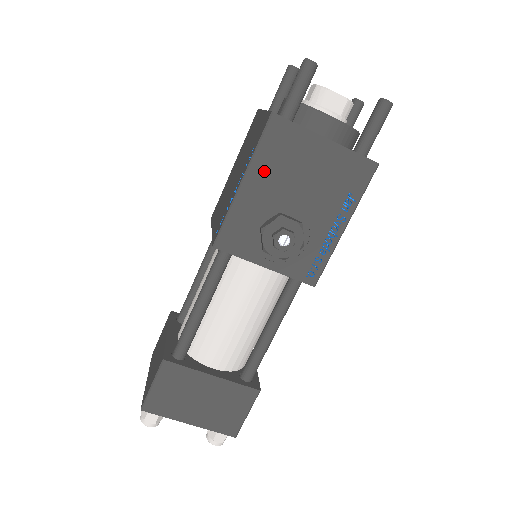
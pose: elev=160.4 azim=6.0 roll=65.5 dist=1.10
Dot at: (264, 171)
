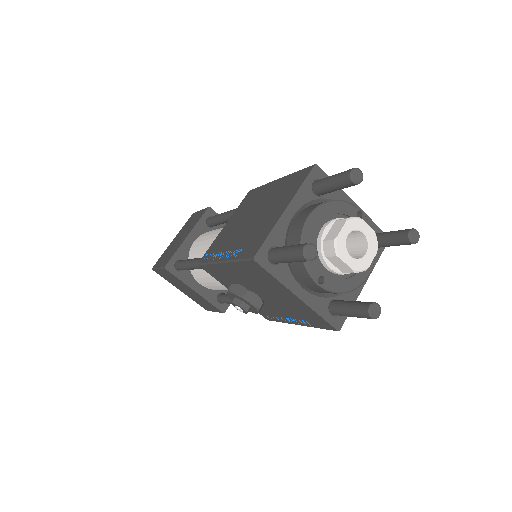
Dot at: (240, 271)
